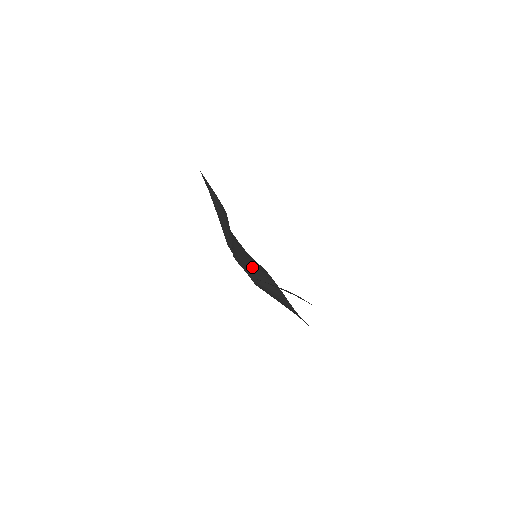
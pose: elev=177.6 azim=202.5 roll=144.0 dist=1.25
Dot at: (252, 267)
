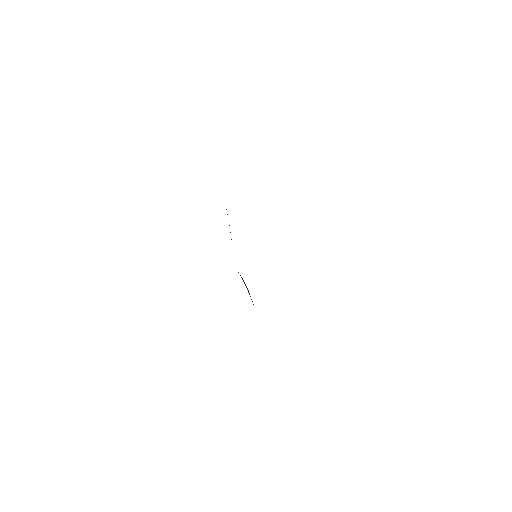
Dot at: occluded
